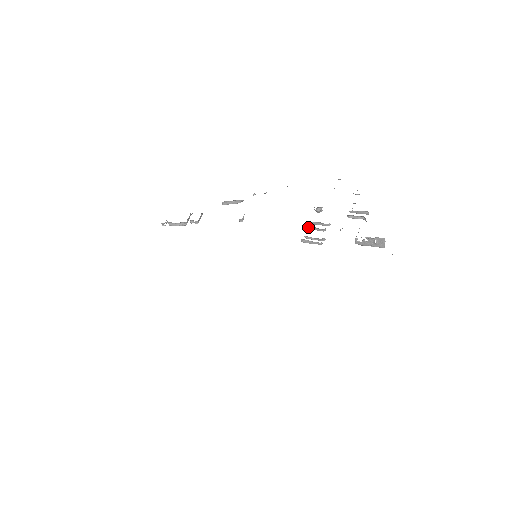
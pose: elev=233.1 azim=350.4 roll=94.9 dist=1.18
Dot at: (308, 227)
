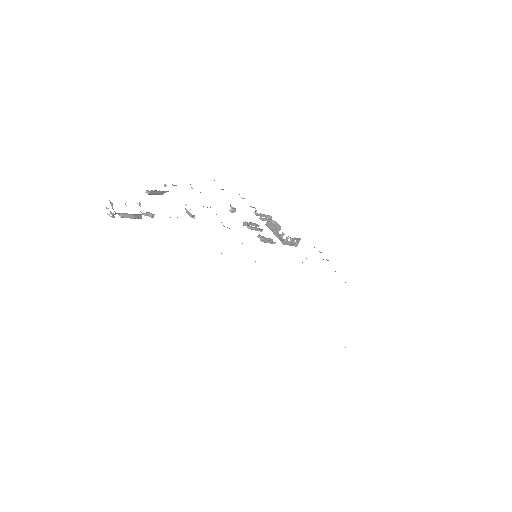
Dot at: (252, 227)
